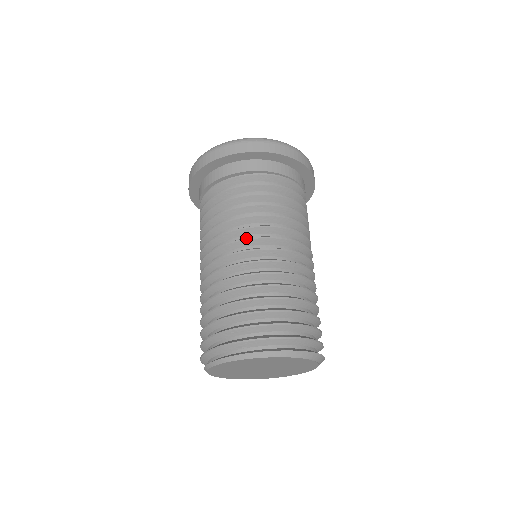
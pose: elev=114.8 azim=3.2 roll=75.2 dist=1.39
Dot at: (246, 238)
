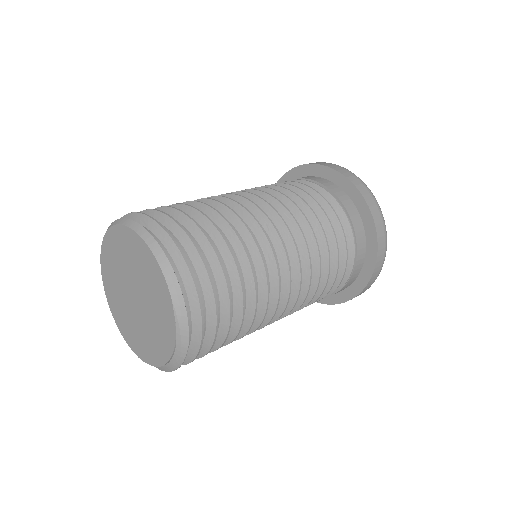
Dot at: occluded
